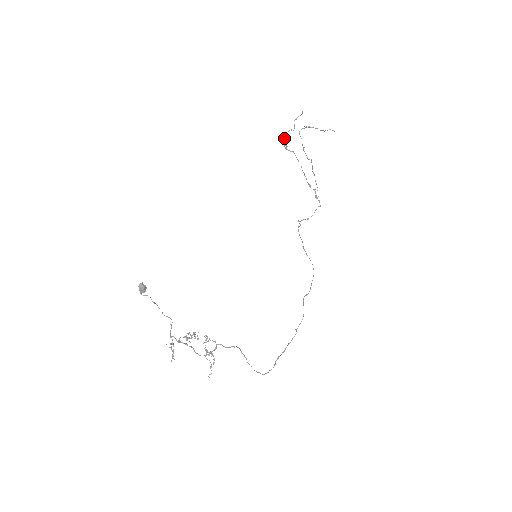
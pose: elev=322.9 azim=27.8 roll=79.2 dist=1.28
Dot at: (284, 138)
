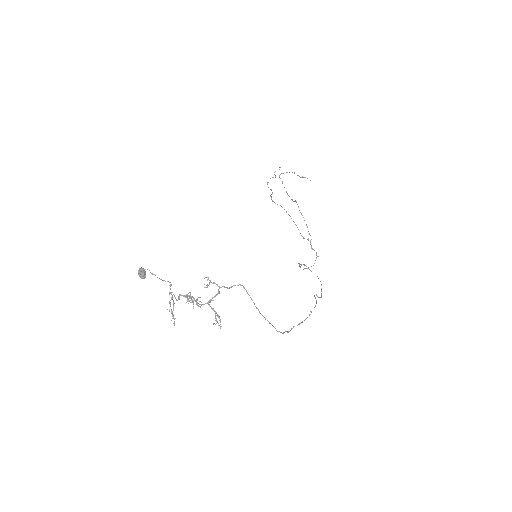
Dot at: (267, 182)
